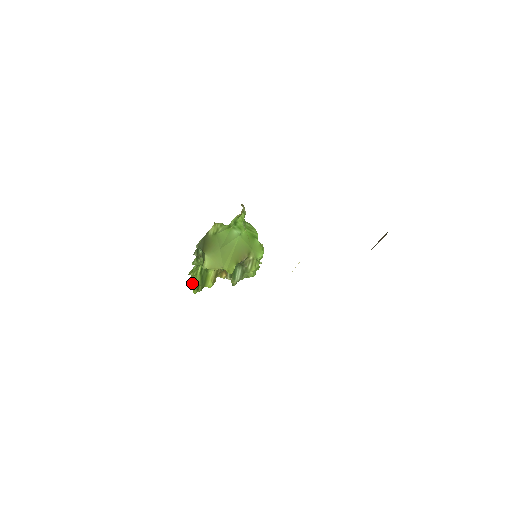
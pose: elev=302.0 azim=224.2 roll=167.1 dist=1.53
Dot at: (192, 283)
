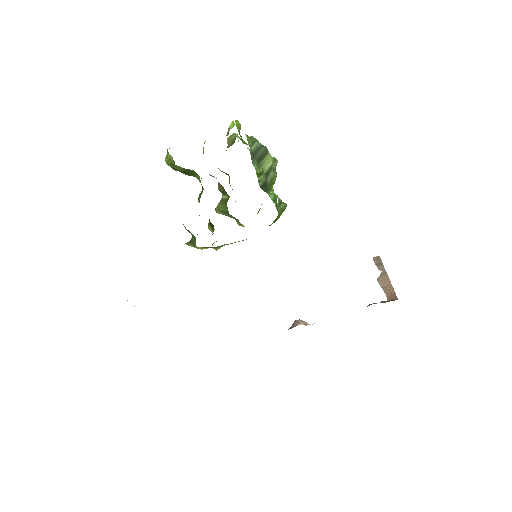
Dot at: occluded
